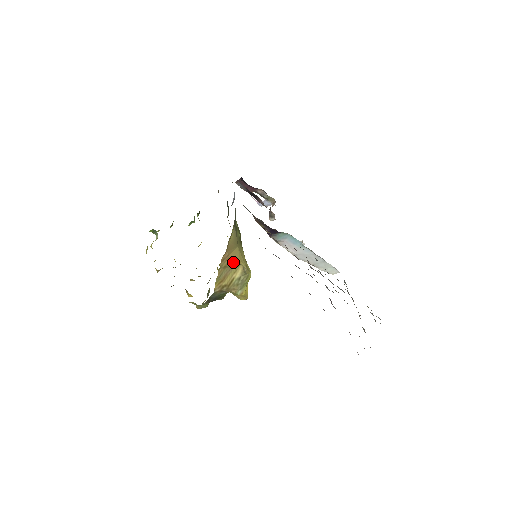
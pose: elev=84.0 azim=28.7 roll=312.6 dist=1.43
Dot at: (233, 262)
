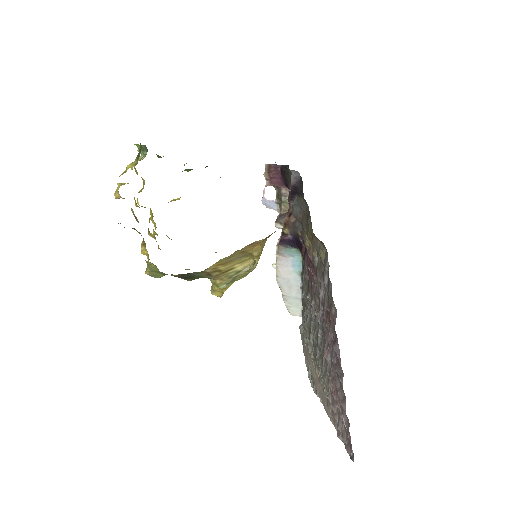
Dot at: (254, 252)
